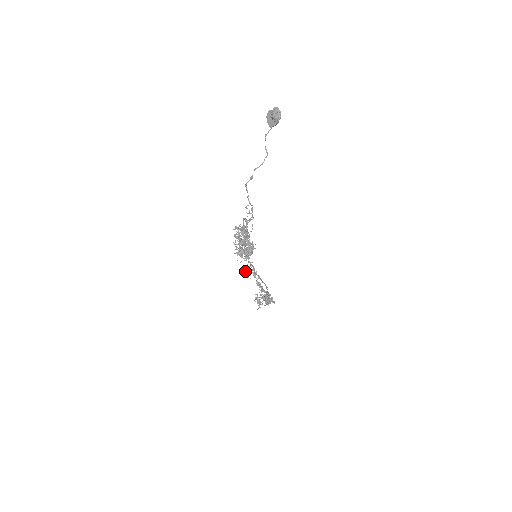
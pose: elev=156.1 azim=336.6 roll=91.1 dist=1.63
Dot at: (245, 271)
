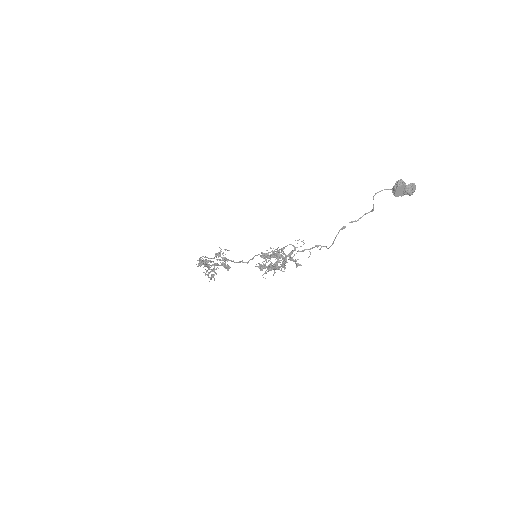
Dot at: occluded
